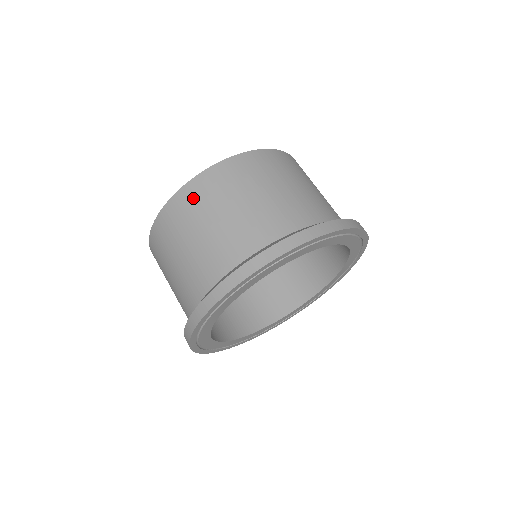
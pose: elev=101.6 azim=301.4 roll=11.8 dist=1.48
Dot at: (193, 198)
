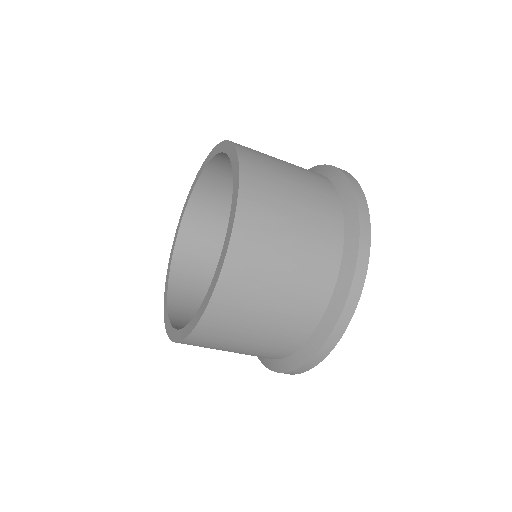
Dot at: (203, 343)
